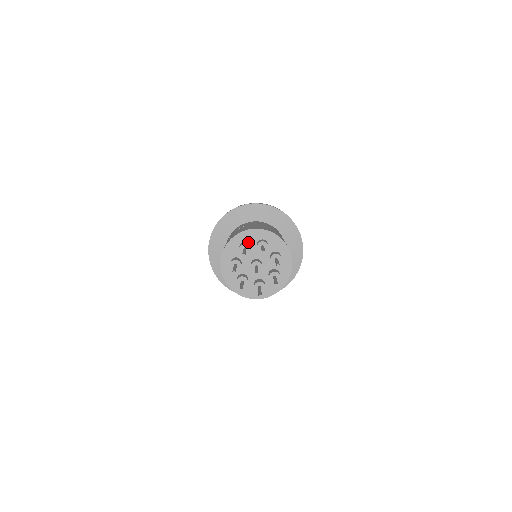
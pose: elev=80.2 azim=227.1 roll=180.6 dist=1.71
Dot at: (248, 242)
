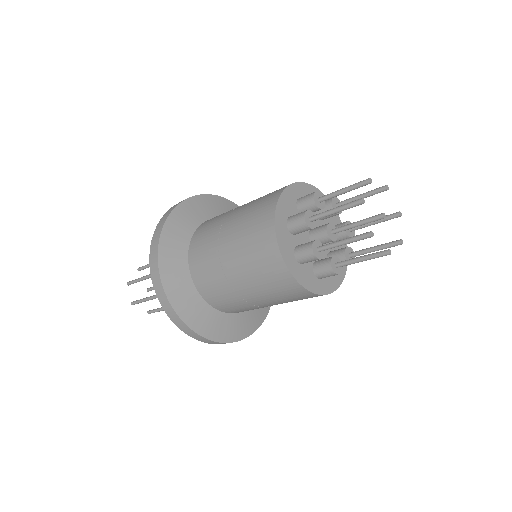
Dot at: occluded
